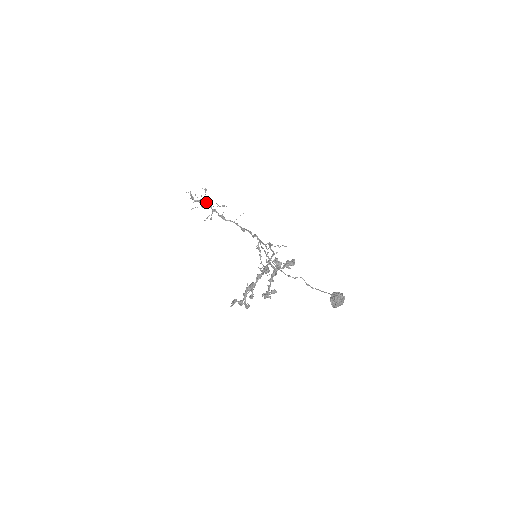
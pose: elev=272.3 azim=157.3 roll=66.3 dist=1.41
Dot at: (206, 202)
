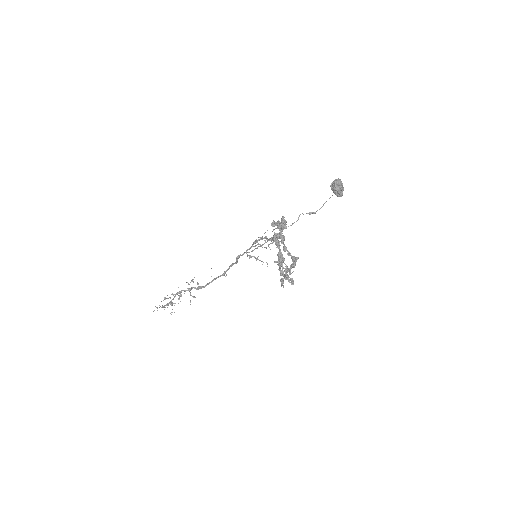
Dot at: (177, 293)
